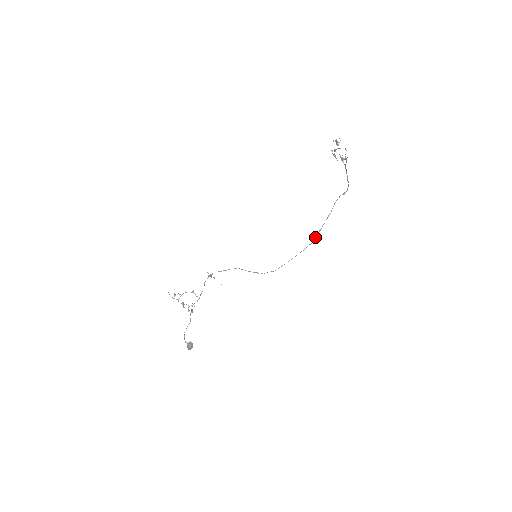
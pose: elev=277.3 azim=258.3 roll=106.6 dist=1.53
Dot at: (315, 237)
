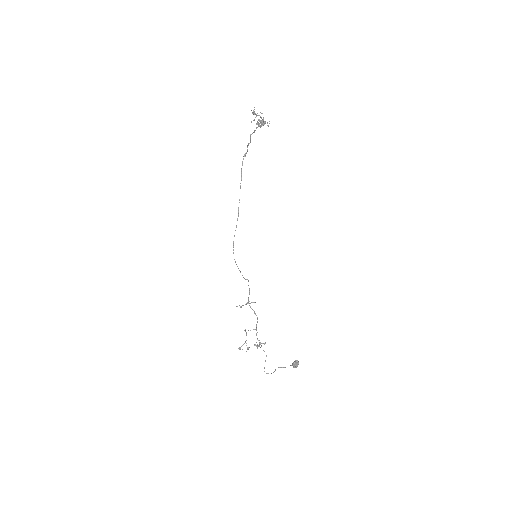
Dot at: (238, 209)
